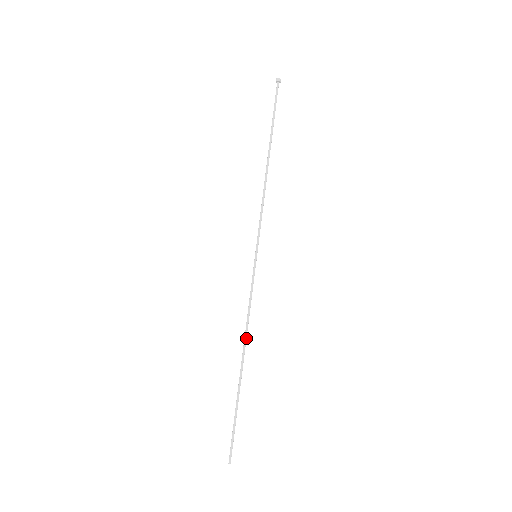
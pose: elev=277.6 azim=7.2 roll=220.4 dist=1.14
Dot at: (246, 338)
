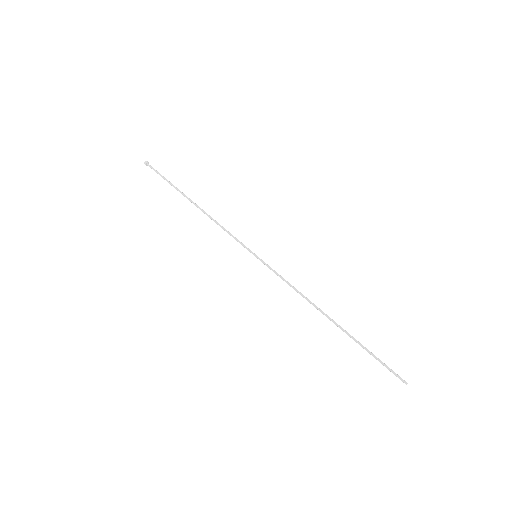
Dot at: (313, 304)
